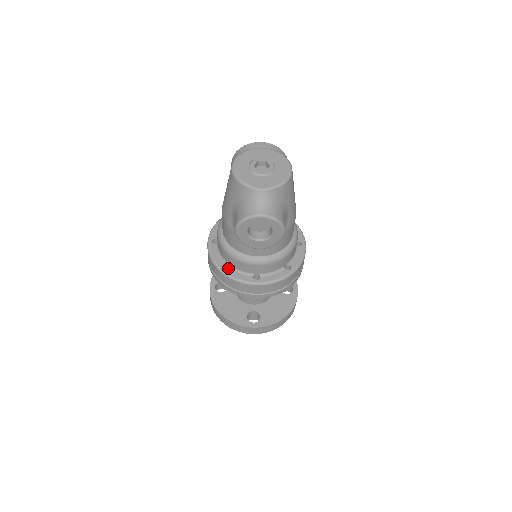
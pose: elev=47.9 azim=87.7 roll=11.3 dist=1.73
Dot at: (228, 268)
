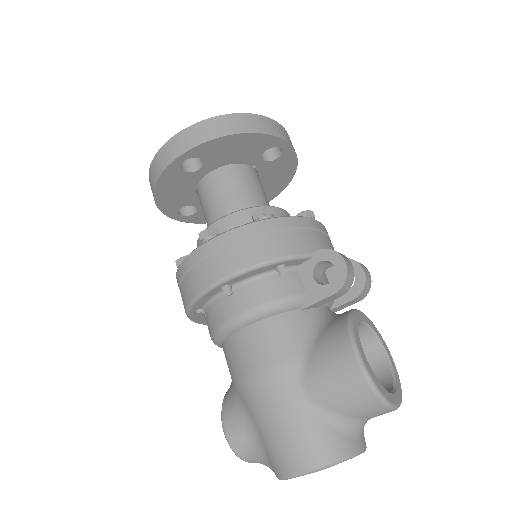
Dot at: (198, 313)
